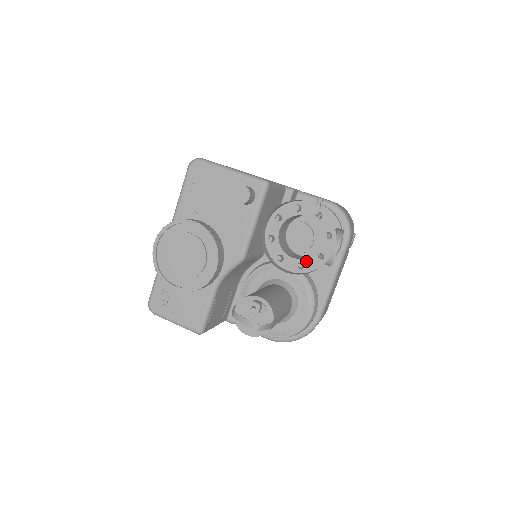
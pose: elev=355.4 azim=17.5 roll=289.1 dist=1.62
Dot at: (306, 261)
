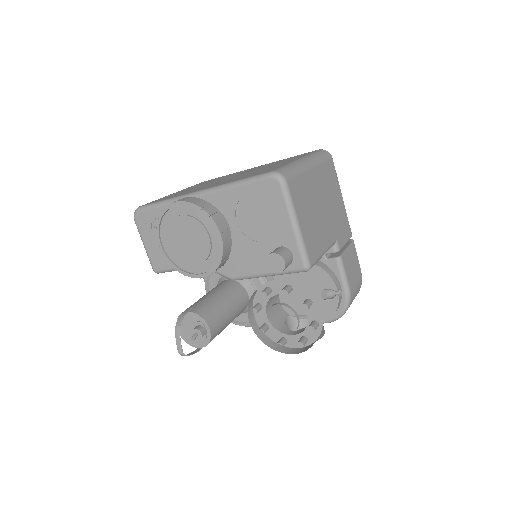
Dot at: (272, 329)
